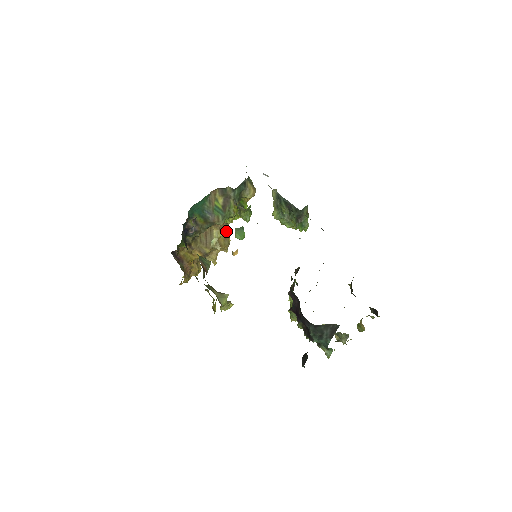
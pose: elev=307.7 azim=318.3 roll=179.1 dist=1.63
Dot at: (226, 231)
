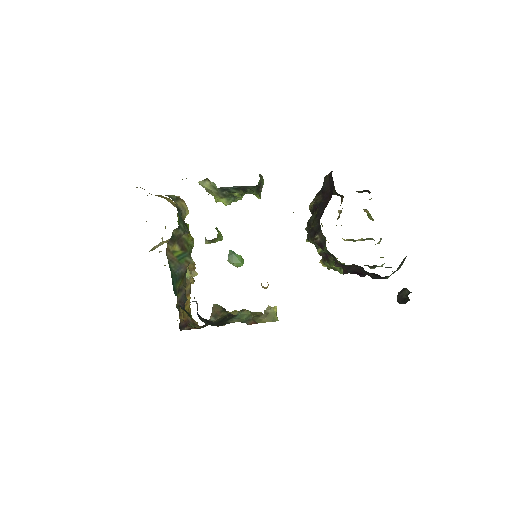
Dot at: occluded
